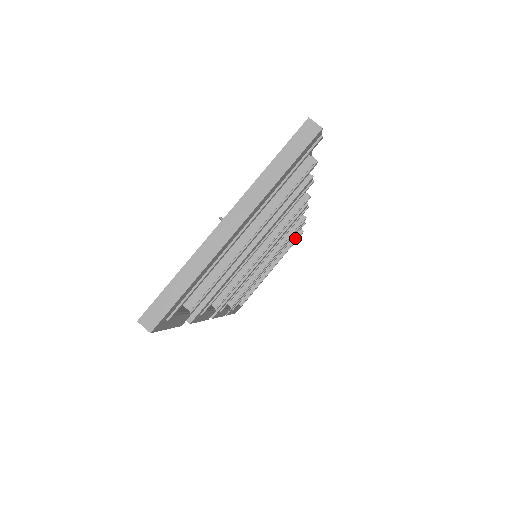
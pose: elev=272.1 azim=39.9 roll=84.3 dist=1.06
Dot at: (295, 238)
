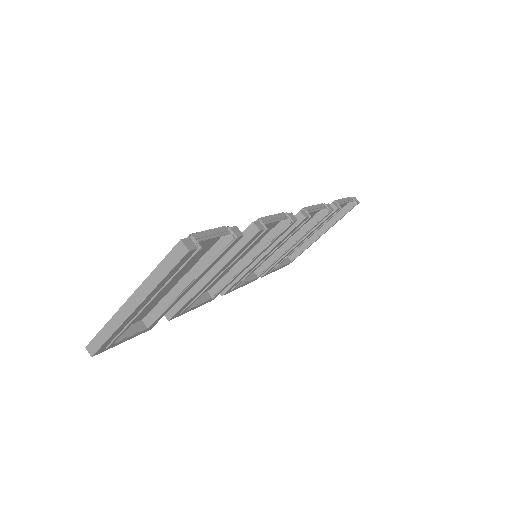
Dot at: (347, 209)
